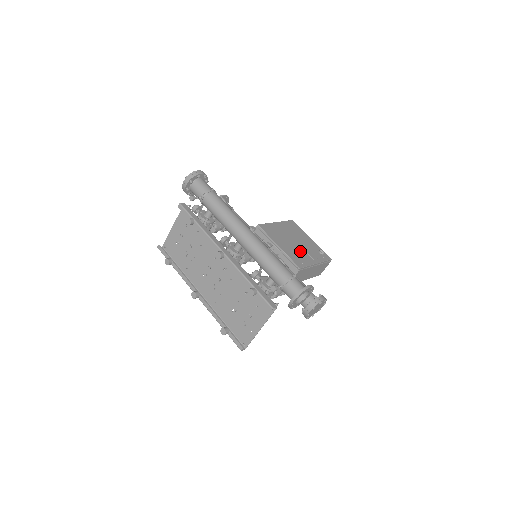
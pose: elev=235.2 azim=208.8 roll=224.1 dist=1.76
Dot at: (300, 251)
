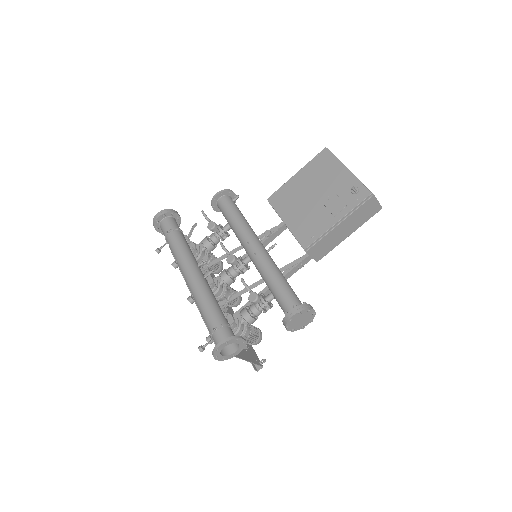
Dot at: (316, 212)
